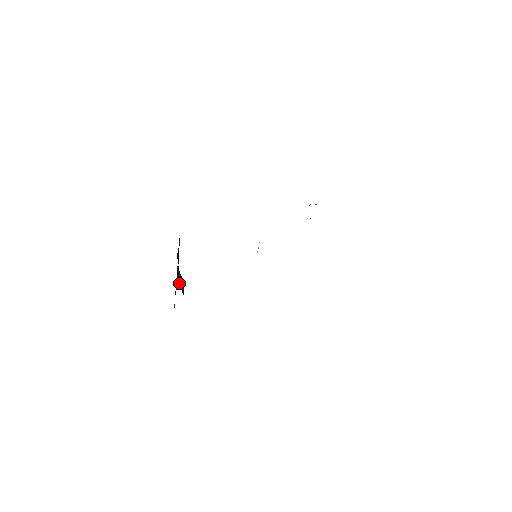
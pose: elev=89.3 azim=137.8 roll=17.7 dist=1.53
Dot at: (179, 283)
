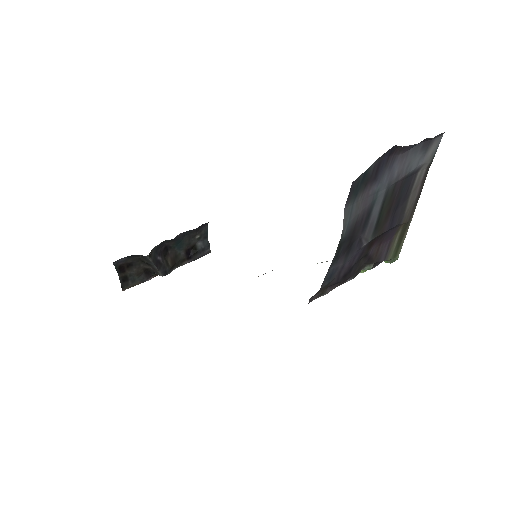
Dot at: (162, 252)
